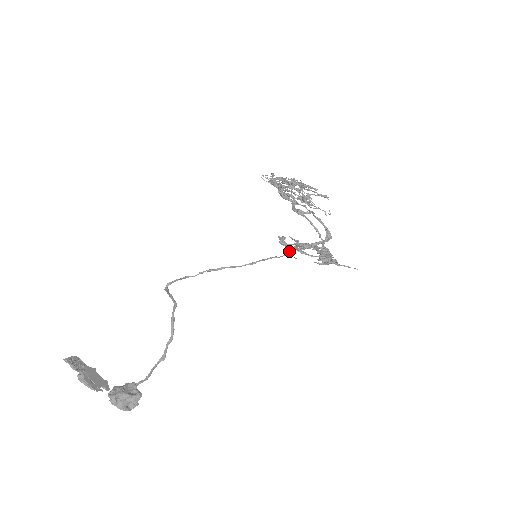
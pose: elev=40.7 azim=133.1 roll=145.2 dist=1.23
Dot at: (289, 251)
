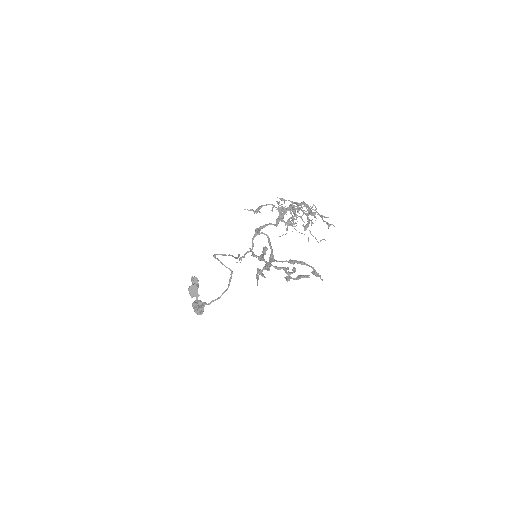
Dot at: (239, 256)
